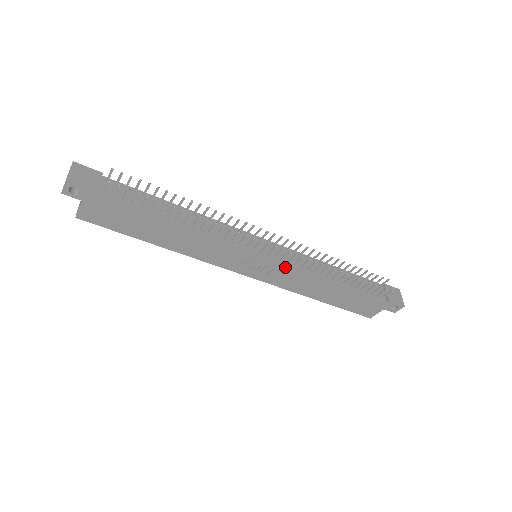
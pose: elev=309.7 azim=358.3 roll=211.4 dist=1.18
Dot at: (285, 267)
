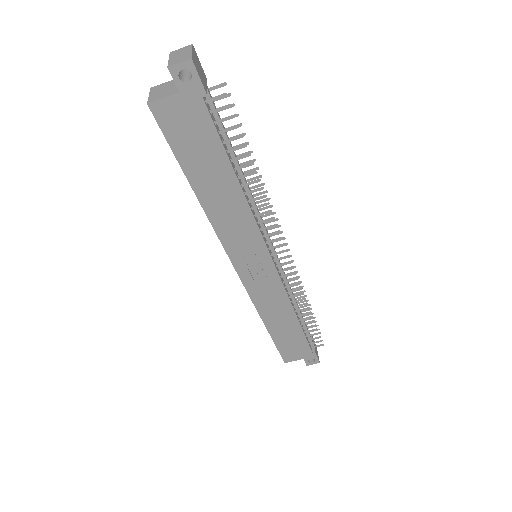
Dot at: (277, 280)
